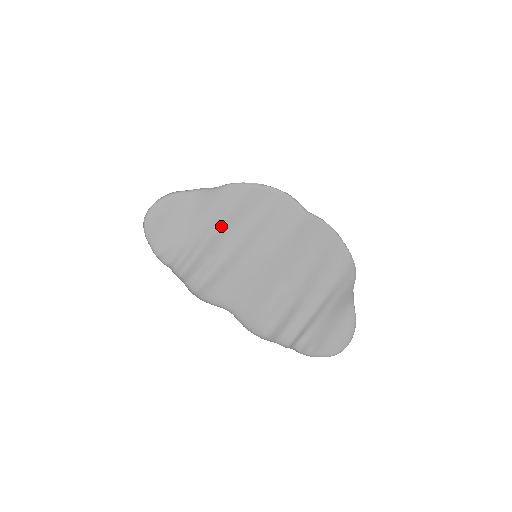
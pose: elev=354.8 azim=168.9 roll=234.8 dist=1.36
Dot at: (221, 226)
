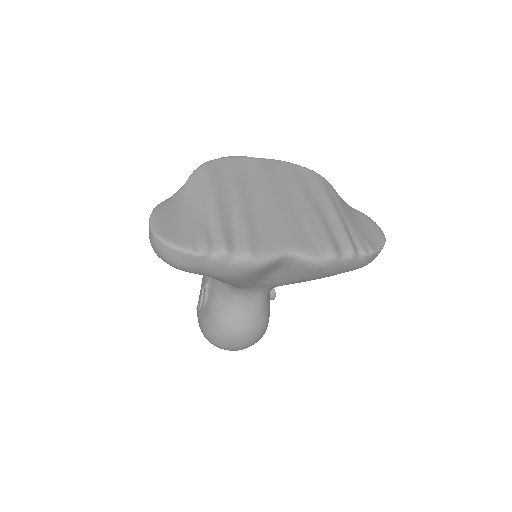
Dot at: (216, 197)
